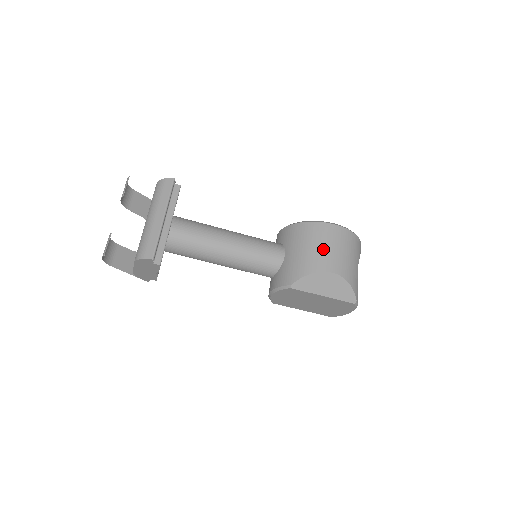
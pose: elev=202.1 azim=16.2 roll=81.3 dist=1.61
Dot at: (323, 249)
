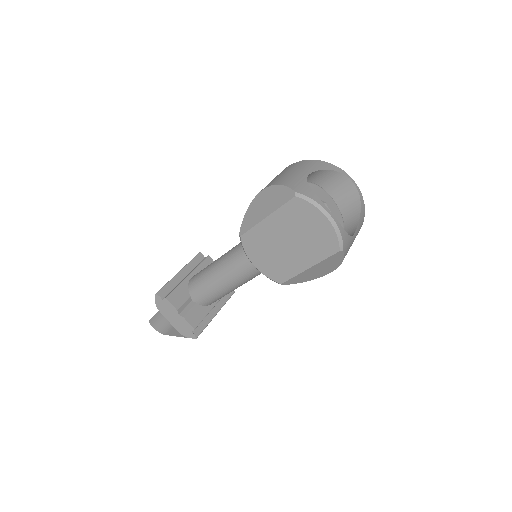
Dot at: occluded
